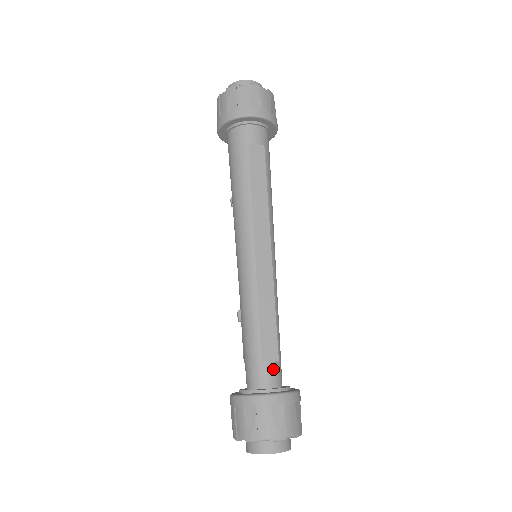
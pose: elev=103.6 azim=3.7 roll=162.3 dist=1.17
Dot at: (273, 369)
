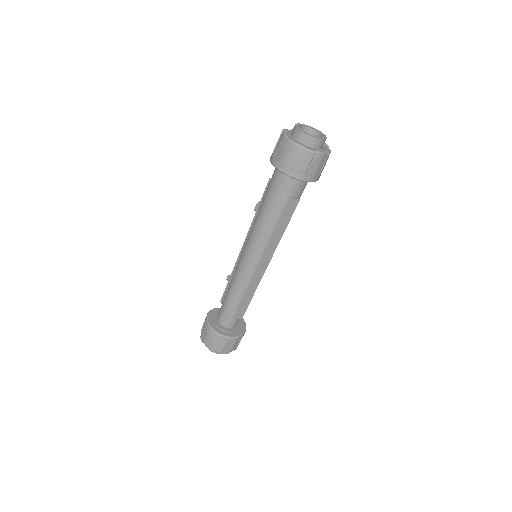
Dot at: (237, 320)
